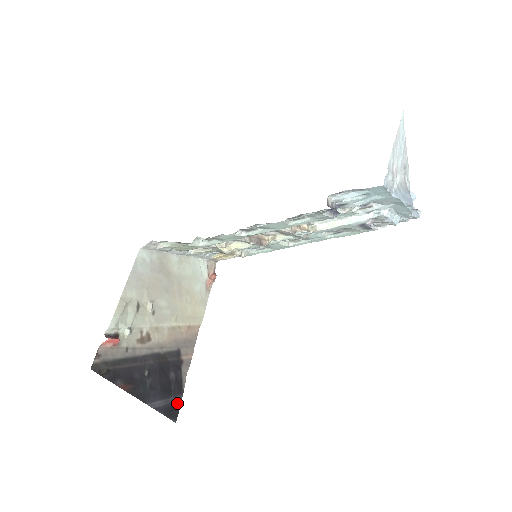
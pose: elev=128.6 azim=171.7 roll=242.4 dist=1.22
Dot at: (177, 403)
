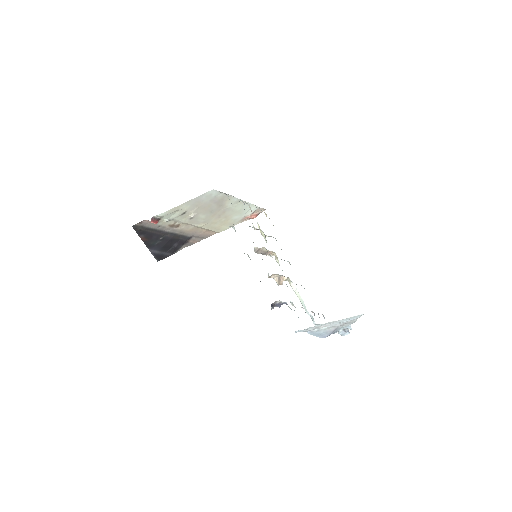
Dot at: (166, 255)
